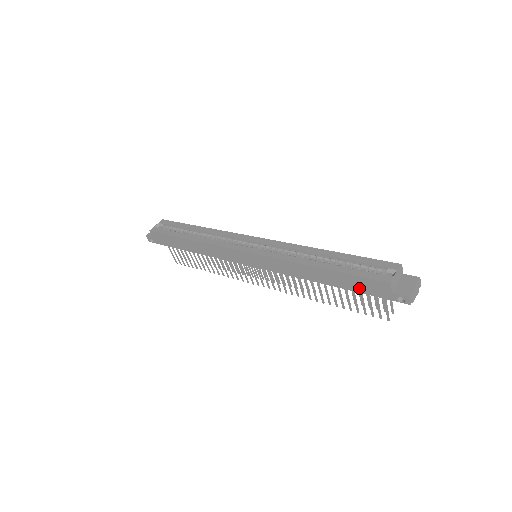
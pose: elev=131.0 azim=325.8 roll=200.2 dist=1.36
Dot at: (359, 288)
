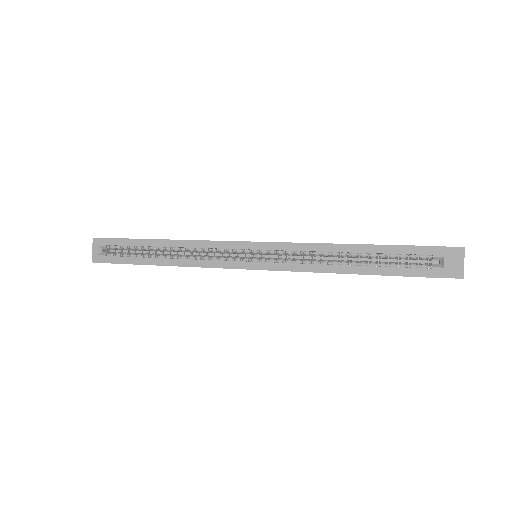
Dot at: occluded
